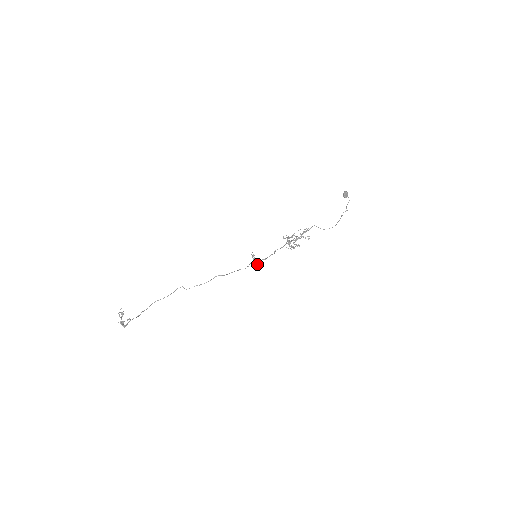
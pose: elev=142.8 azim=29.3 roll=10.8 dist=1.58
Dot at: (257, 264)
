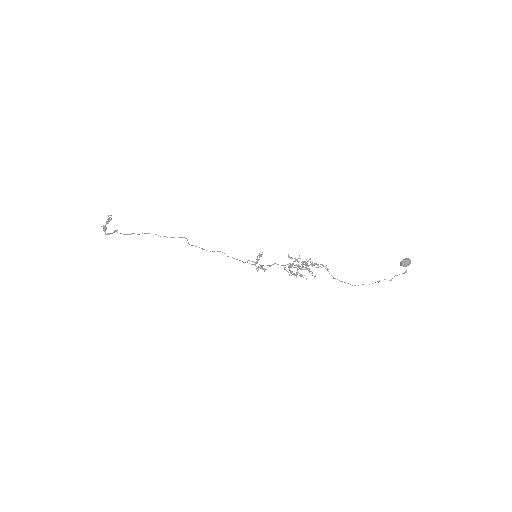
Dot at: occluded
